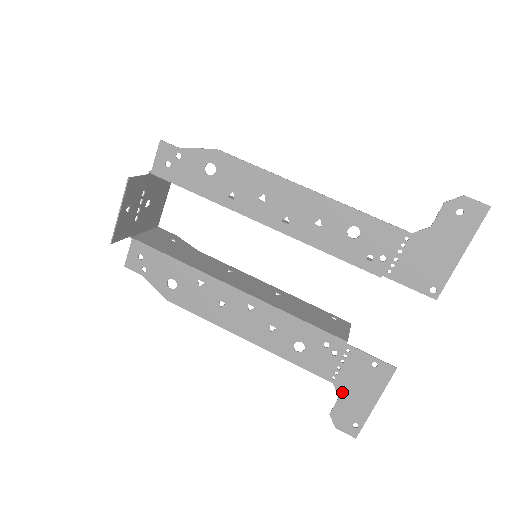
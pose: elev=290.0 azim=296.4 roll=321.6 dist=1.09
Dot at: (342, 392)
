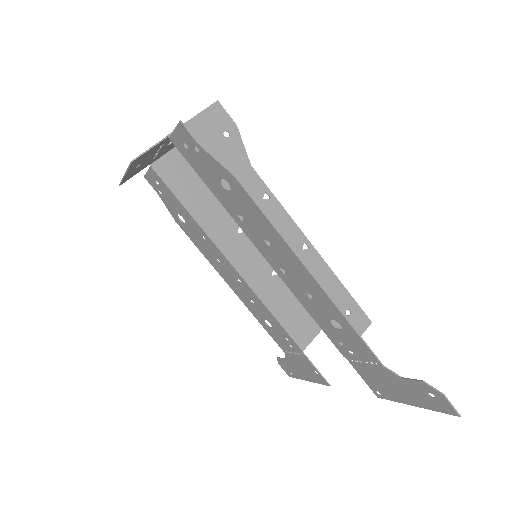
Dot at: (289, 360)
